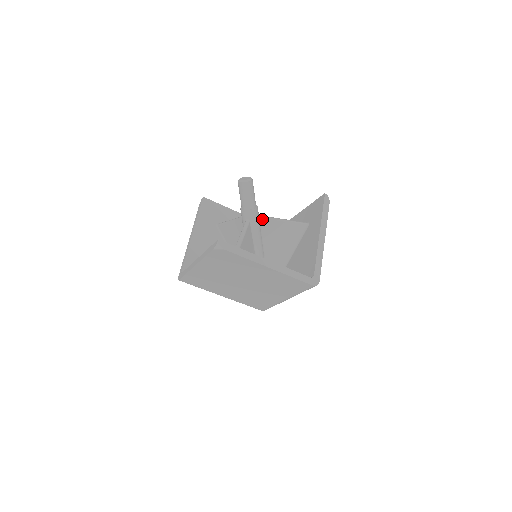
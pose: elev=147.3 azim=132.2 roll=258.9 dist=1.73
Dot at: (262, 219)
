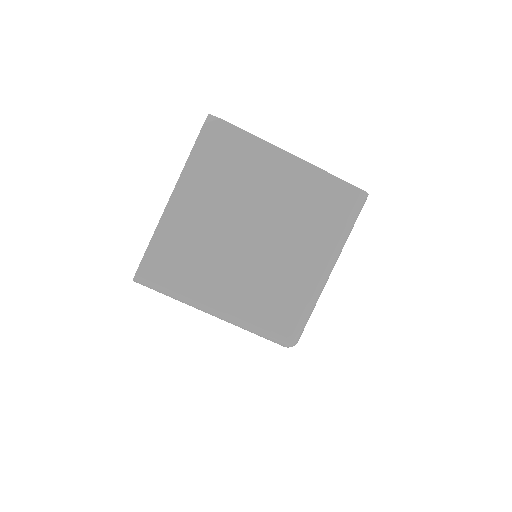
Dot at: occluded
